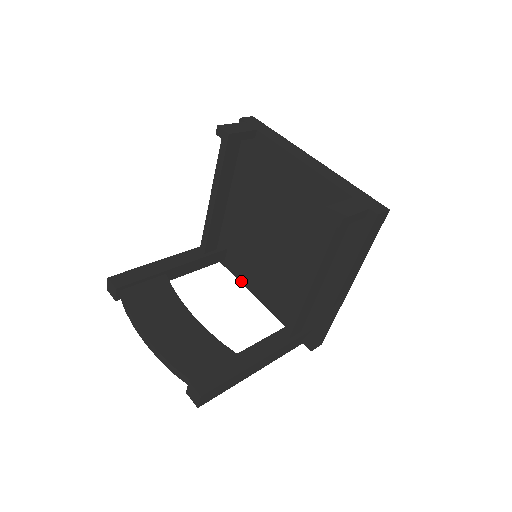
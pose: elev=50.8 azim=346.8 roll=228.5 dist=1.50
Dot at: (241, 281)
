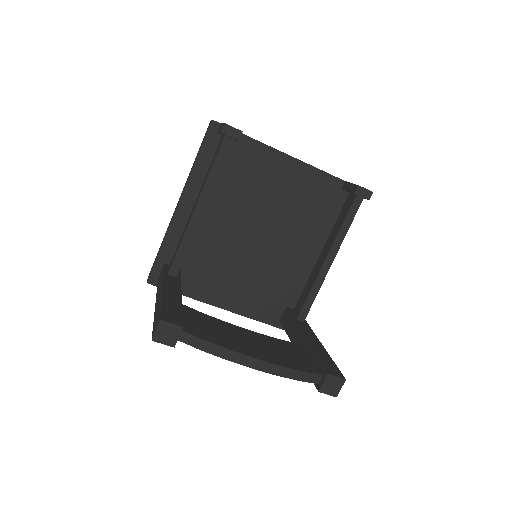
Dot at: (202, 300)
